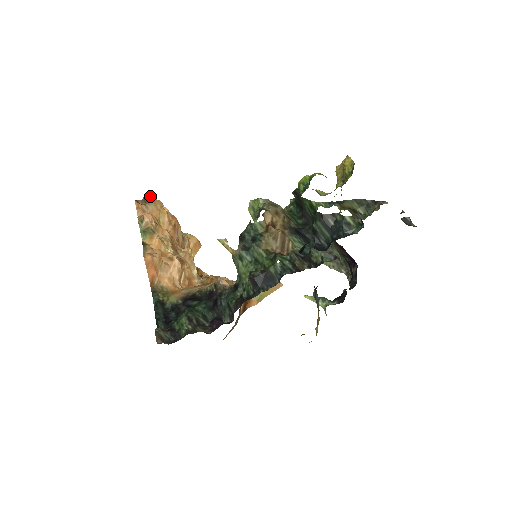
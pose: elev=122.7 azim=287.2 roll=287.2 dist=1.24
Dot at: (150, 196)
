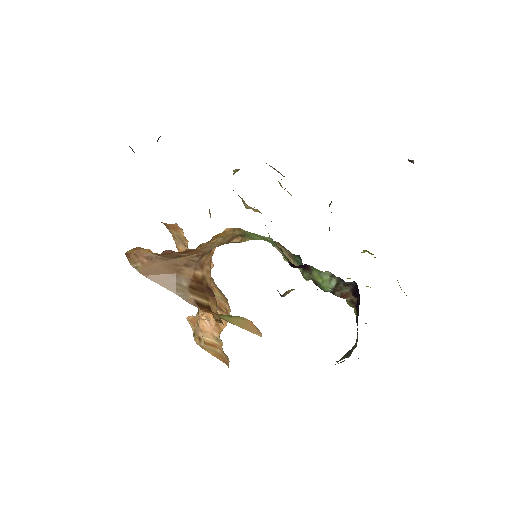
Dot at: occluded
